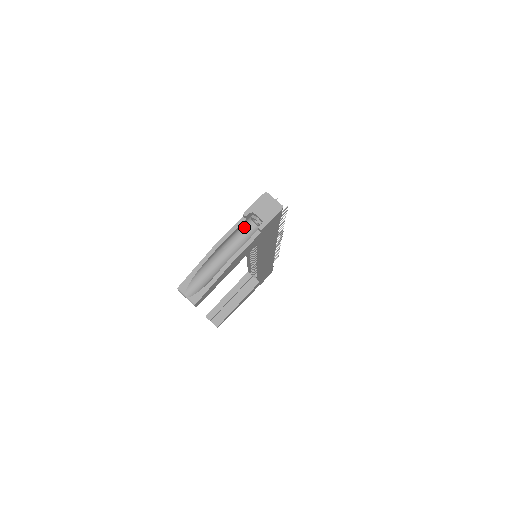
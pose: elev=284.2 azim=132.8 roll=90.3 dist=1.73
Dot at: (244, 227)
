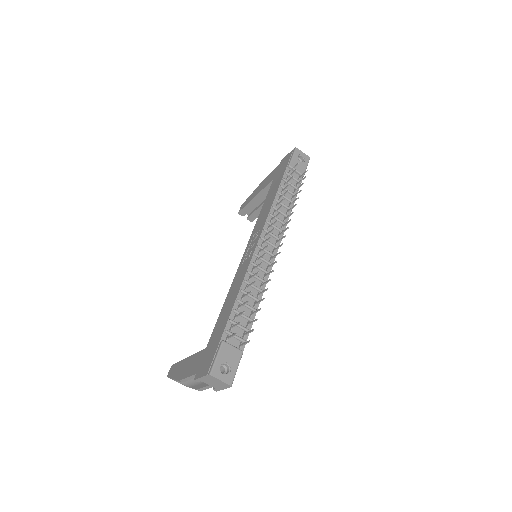
Dot at: occluded
